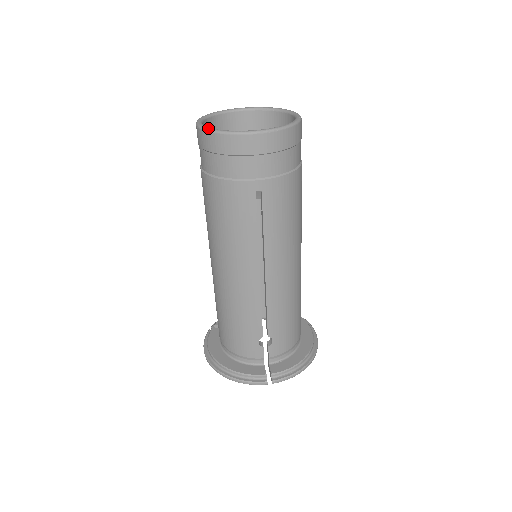
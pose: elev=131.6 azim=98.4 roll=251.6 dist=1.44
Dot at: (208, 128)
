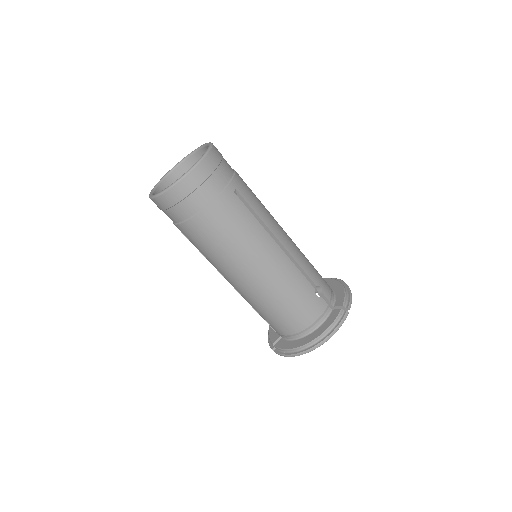
Dot at: (174, 182)
